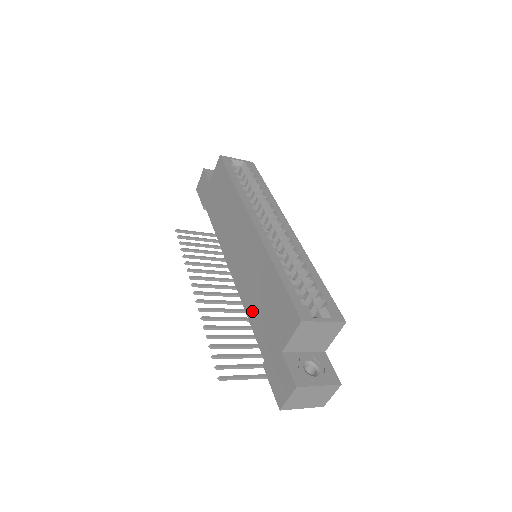
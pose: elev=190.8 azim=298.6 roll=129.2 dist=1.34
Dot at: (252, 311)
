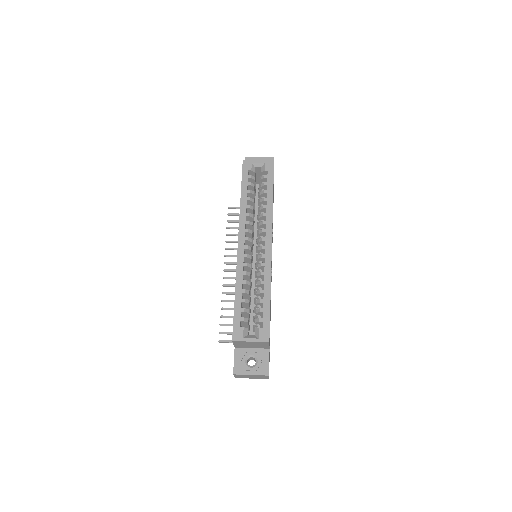
Dot at: occluded
